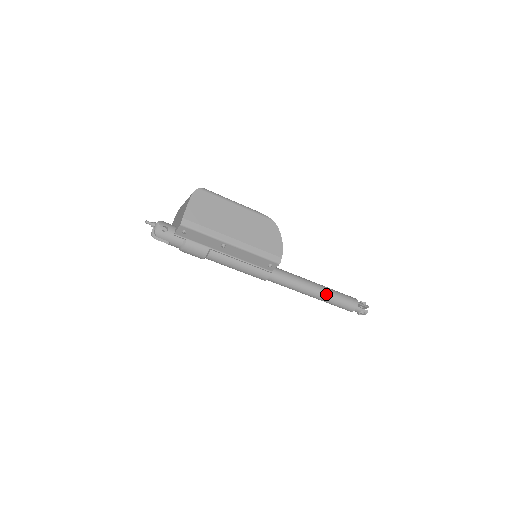
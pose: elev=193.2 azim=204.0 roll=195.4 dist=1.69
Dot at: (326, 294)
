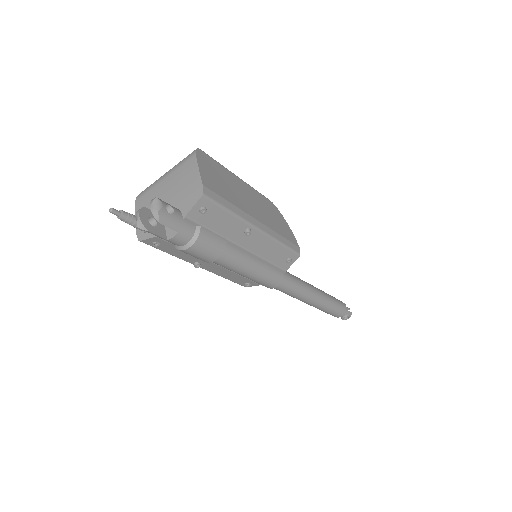
Dot at: (325, 296)
